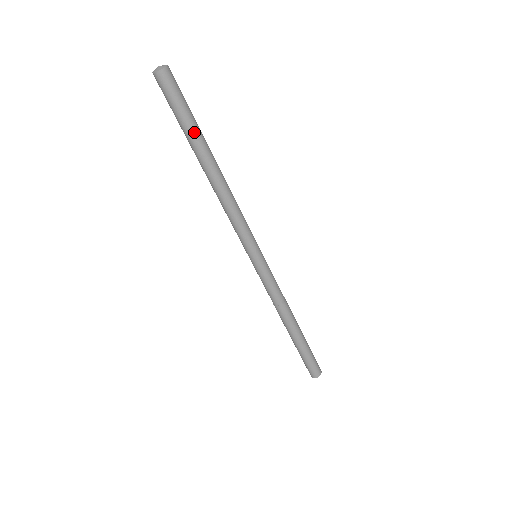
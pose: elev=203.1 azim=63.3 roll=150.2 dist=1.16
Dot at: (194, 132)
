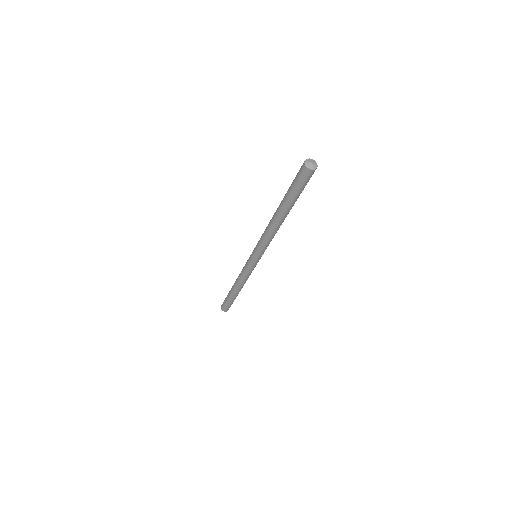
Dot at: (296, 200)
